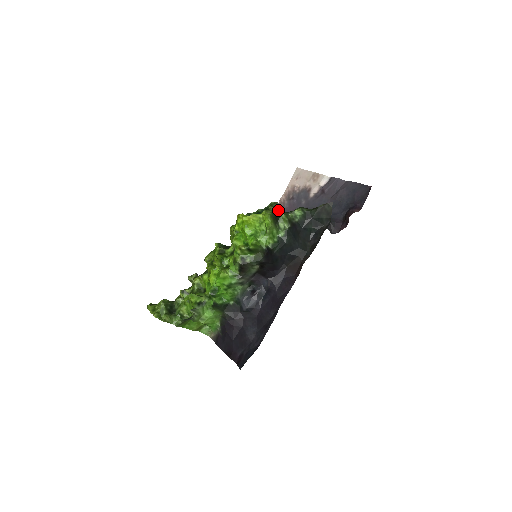
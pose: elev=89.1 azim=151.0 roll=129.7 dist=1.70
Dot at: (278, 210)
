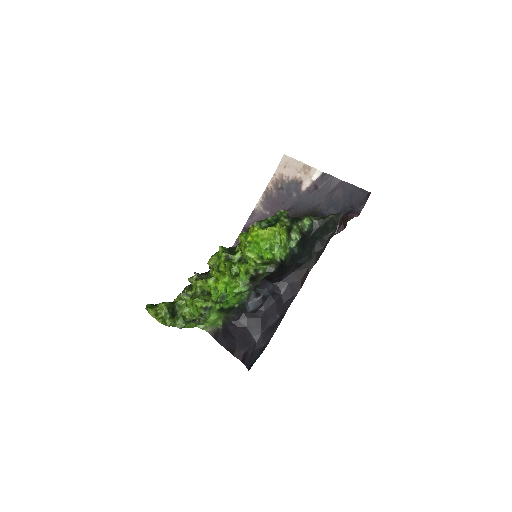
Dot at: (291, 222)
